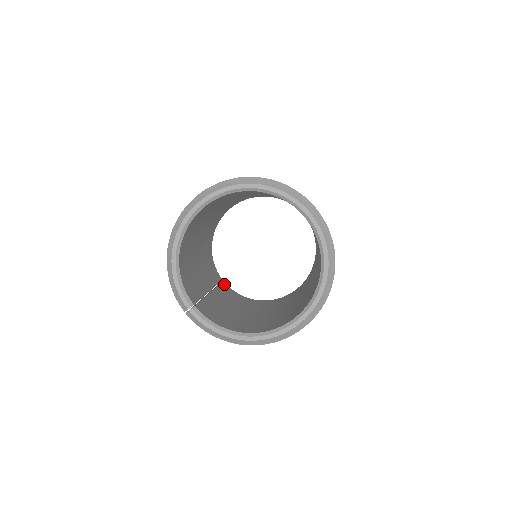
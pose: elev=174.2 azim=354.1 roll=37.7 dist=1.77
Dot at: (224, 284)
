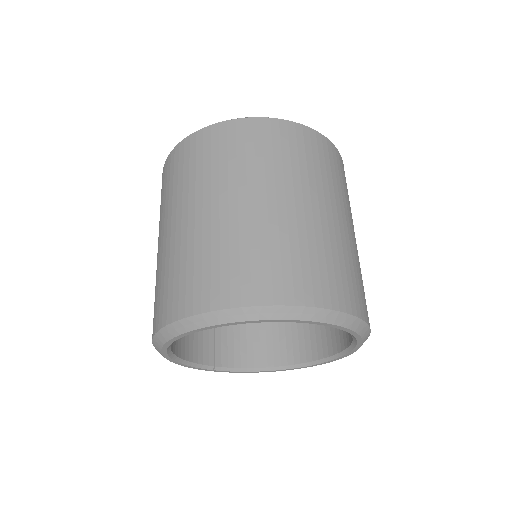
Dot at: occluded
